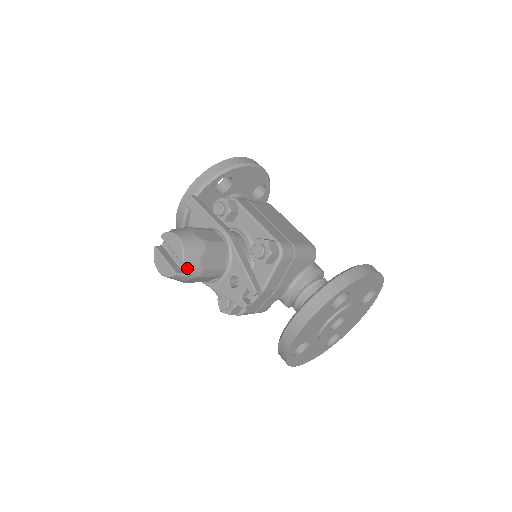
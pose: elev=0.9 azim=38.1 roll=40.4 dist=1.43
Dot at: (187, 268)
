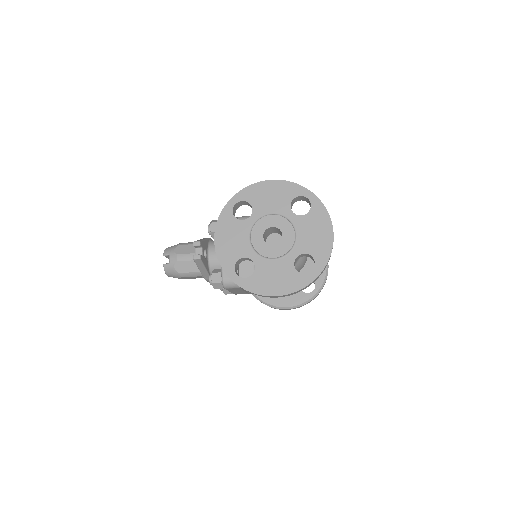
Dot at: (170, 259)
